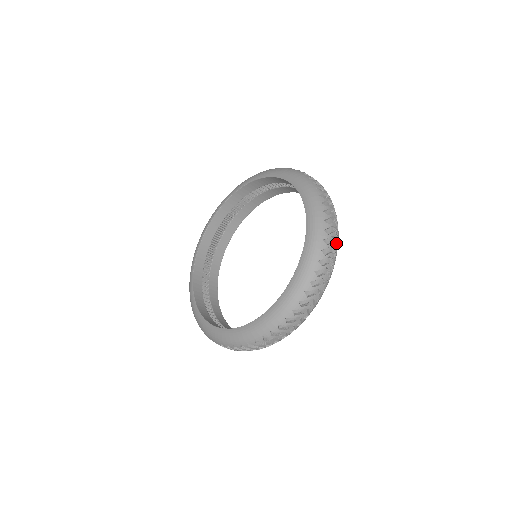
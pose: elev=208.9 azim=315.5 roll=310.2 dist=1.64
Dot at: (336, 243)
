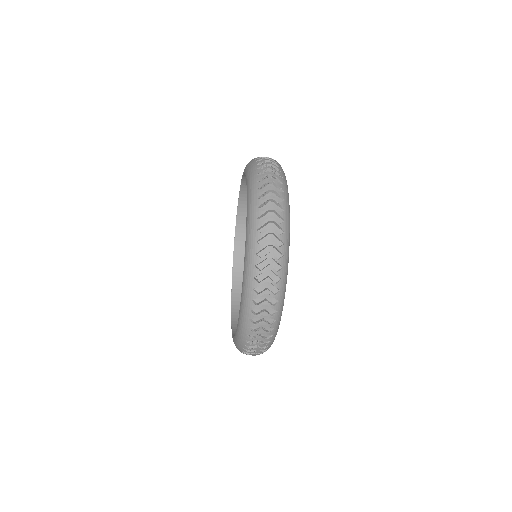
Dot at: occluded
